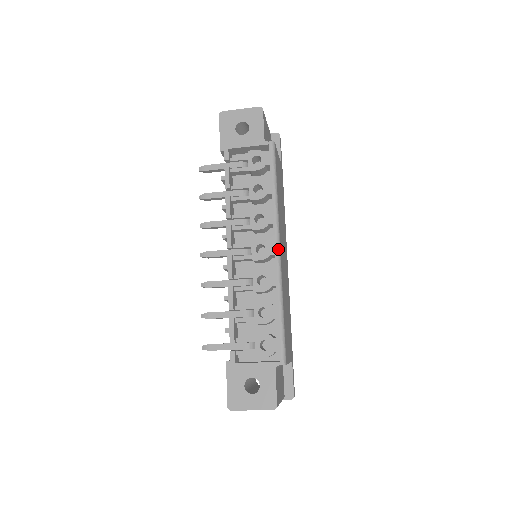
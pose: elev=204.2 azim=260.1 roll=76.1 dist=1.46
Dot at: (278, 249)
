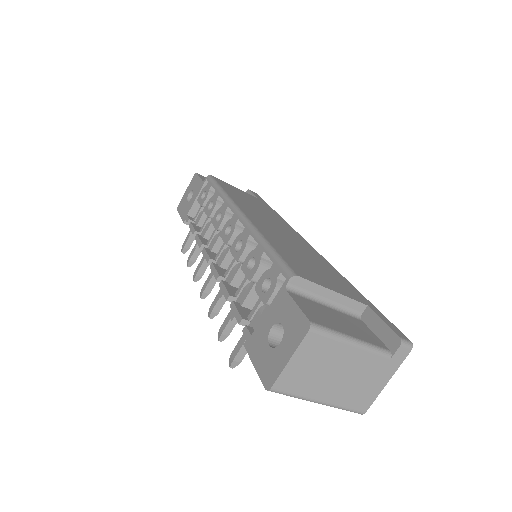
Dot at: (239, 213)
